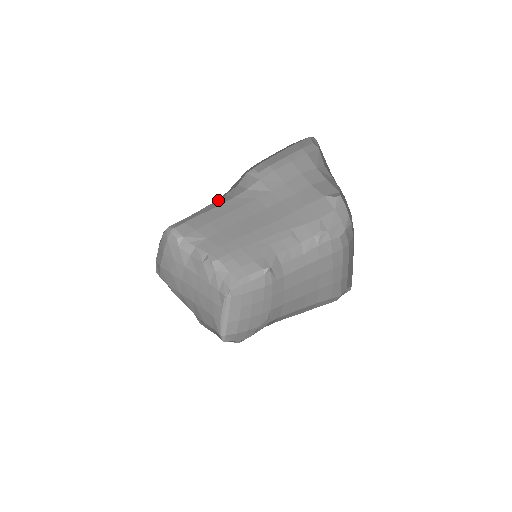
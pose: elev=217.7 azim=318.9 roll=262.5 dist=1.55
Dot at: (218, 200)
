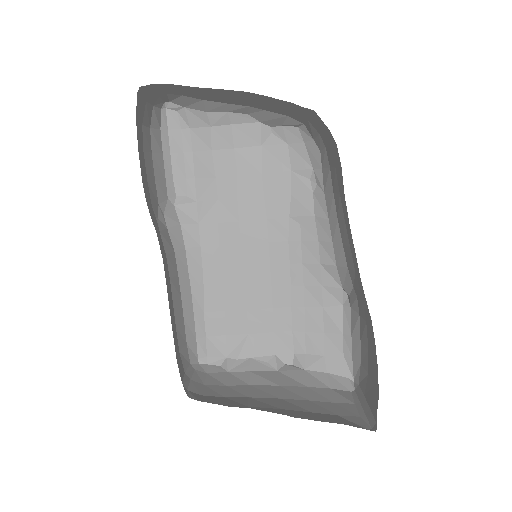
Dot at: (189, 263)
